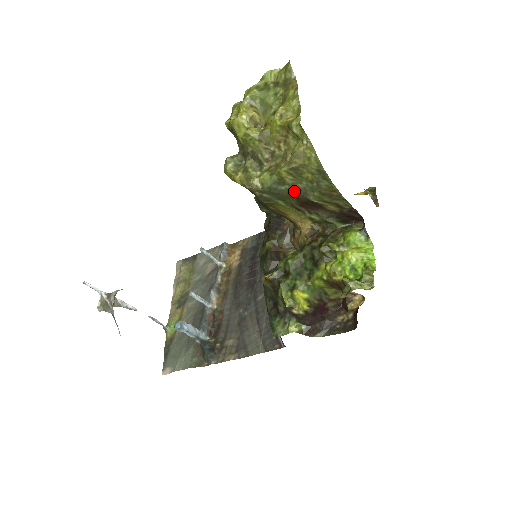
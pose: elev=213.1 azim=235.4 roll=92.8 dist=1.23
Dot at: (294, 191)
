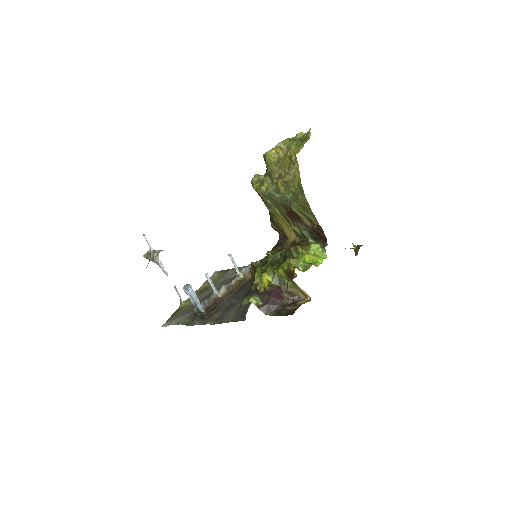
Dot at: (284, 200)
